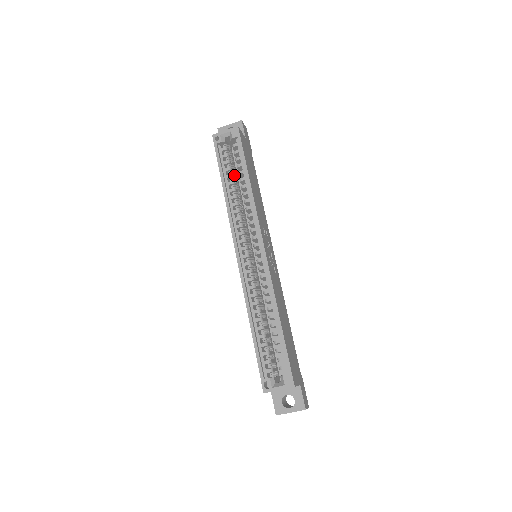
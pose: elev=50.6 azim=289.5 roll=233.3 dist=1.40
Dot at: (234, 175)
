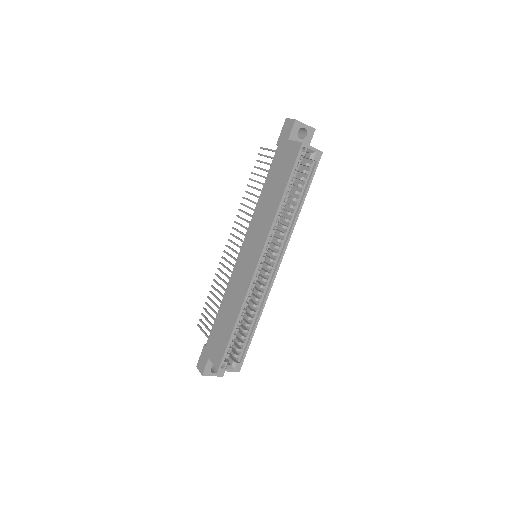
Dot at: occluded
